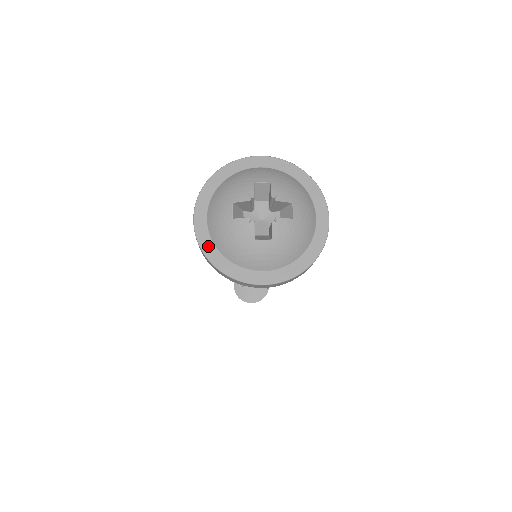
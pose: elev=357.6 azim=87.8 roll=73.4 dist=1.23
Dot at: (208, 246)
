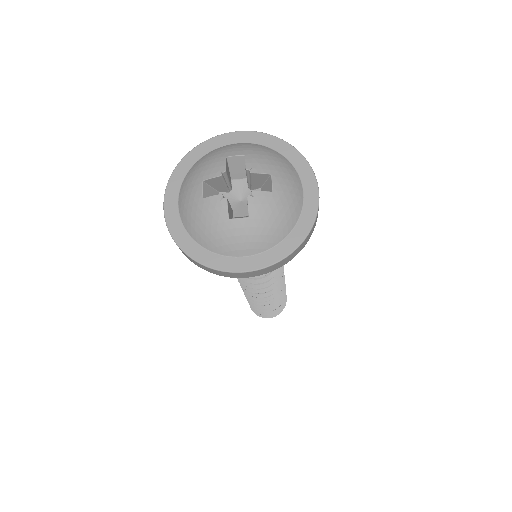
Dot at: (180, 234)
